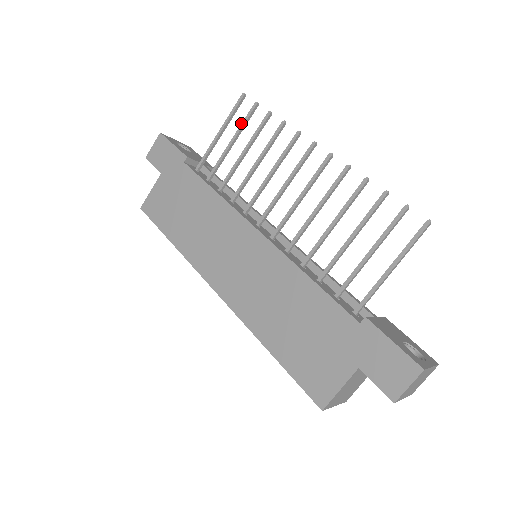
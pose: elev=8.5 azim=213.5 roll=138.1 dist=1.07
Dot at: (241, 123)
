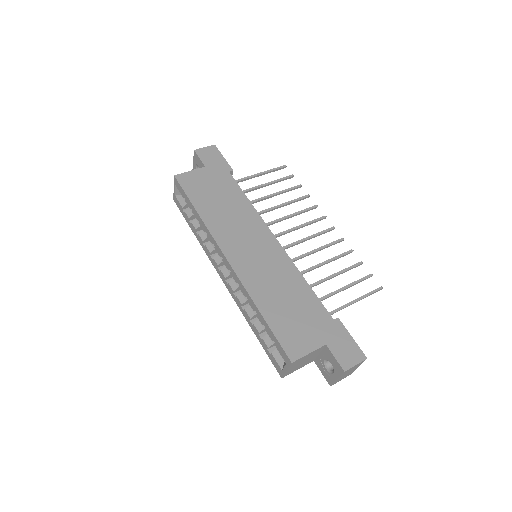
Dot at: occluded
